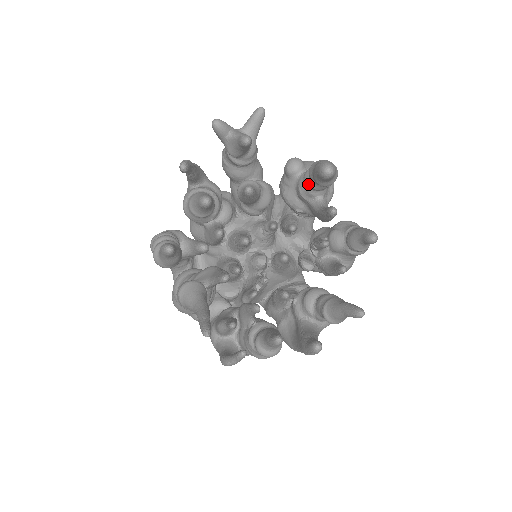
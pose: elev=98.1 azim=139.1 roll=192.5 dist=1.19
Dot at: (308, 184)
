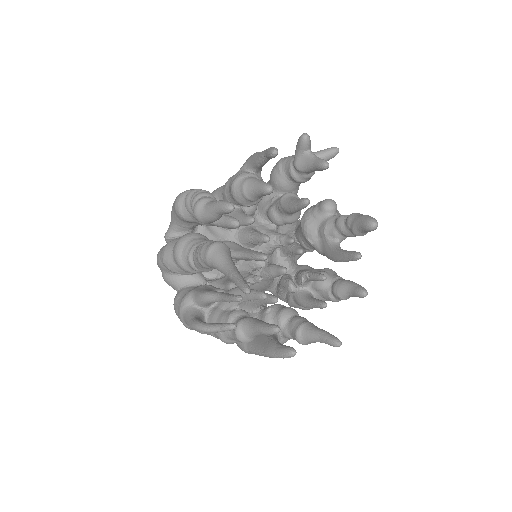
Dot at: (340, 225)
